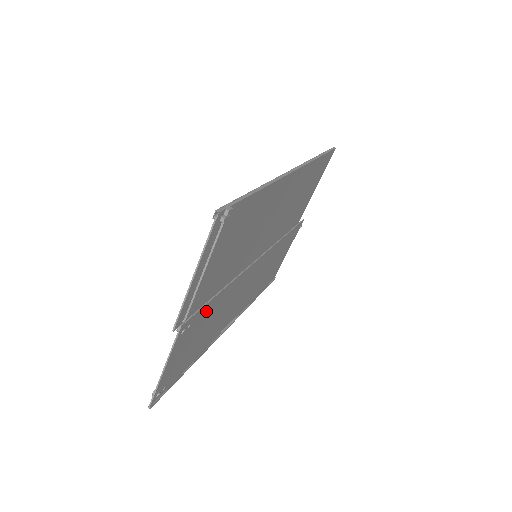
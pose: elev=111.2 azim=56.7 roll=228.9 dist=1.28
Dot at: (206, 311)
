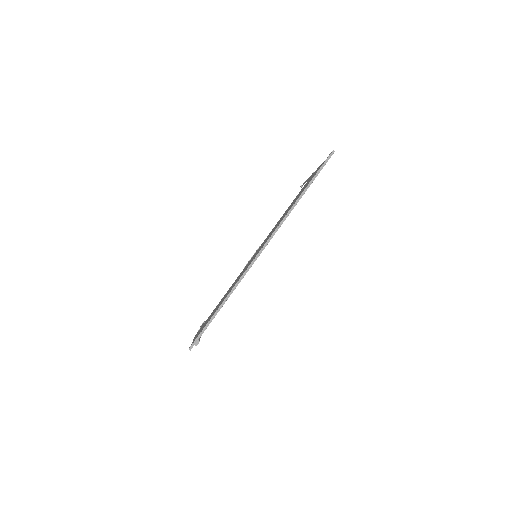
Dot at: occluded
